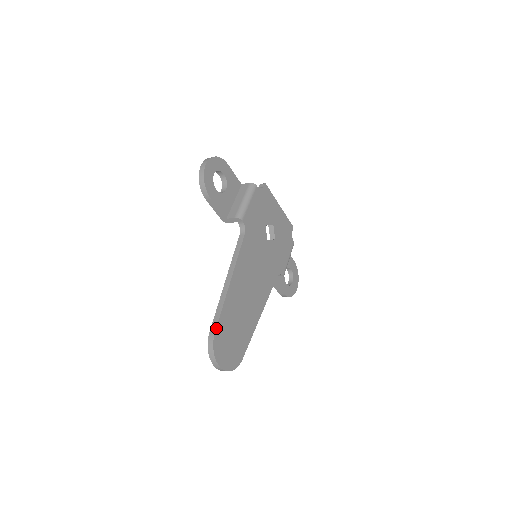
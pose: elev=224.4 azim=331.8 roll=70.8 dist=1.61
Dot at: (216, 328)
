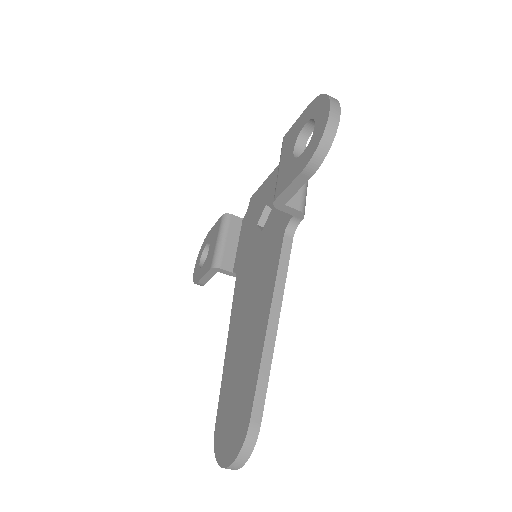
Dot at: (262, 414)
